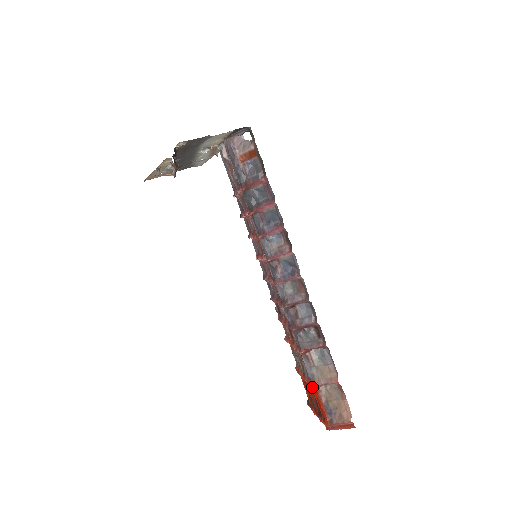
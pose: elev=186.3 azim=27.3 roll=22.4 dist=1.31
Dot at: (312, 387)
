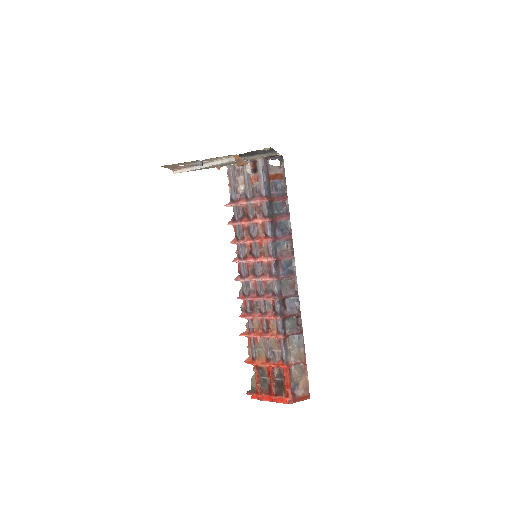
Dot at: (286, 367)
